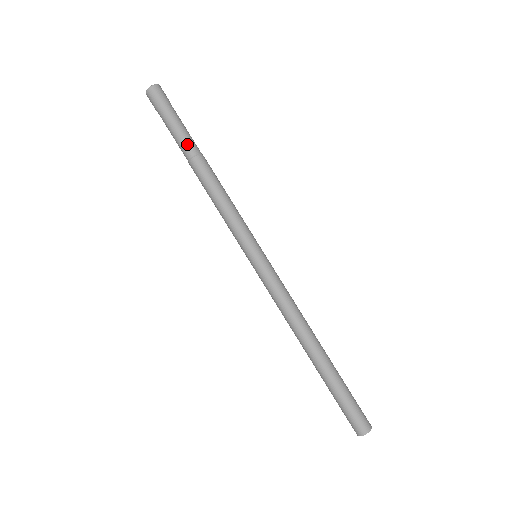
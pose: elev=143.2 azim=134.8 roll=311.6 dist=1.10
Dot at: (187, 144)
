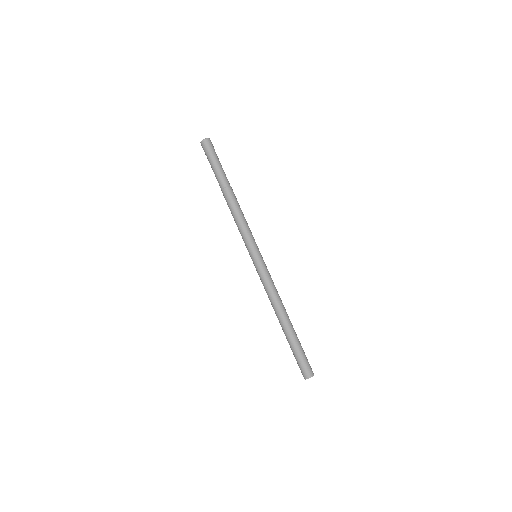
Dot at: (220, 180)
